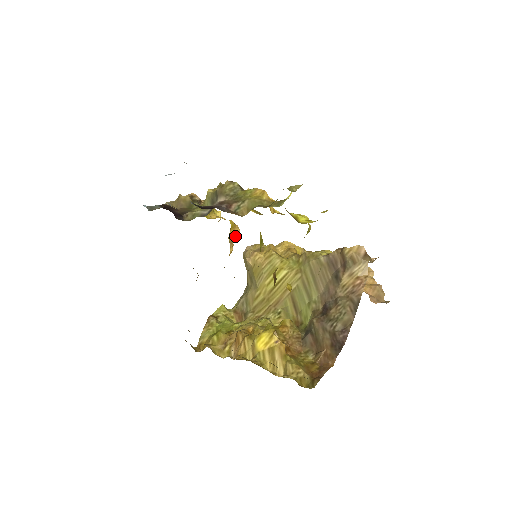
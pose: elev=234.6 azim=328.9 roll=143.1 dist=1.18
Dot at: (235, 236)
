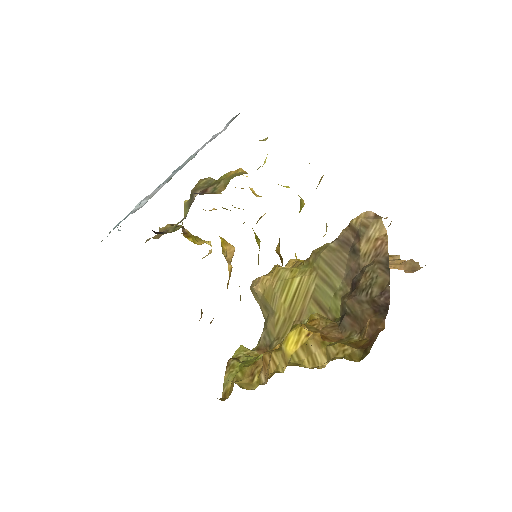
Dot at: (230, 253)
